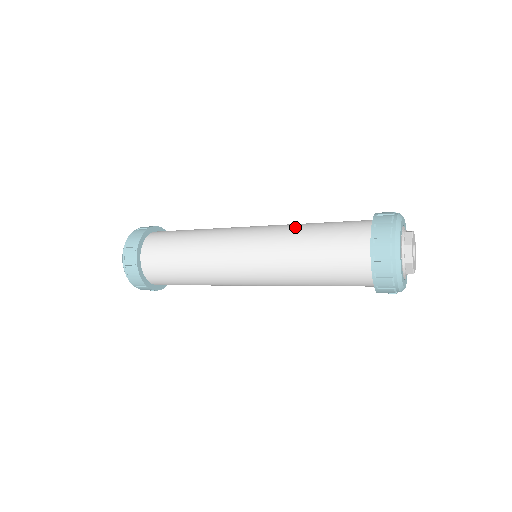
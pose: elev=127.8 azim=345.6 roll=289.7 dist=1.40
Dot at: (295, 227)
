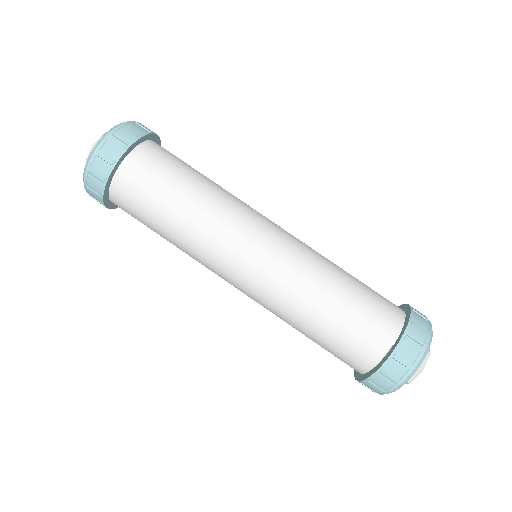
Dot at: occluded
